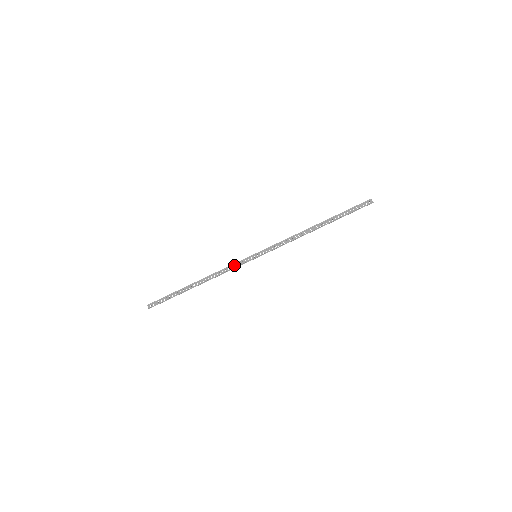
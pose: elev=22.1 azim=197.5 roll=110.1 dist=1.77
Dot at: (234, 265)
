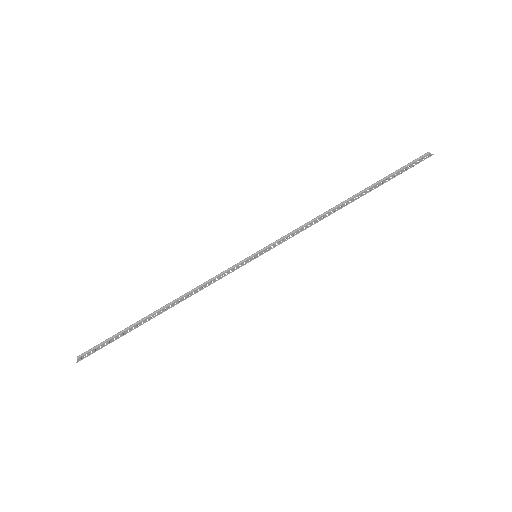
Dot at: (221, 275)
